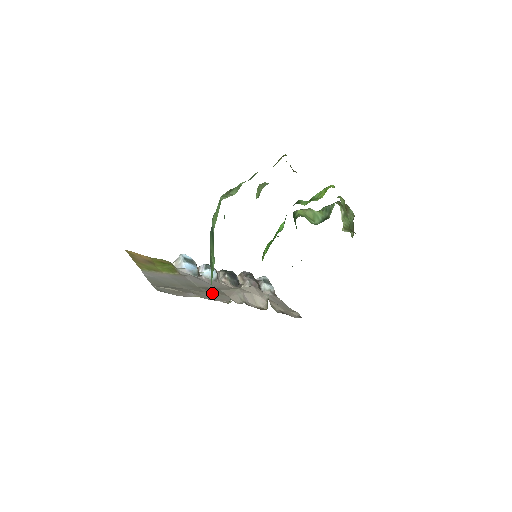
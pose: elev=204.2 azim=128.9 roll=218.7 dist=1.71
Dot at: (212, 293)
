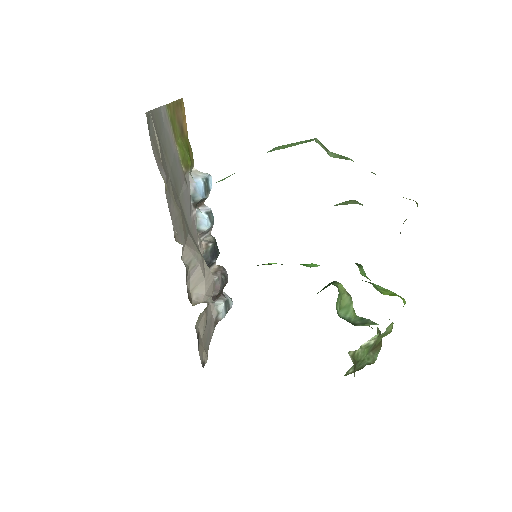
Dot at: (180, 215)
